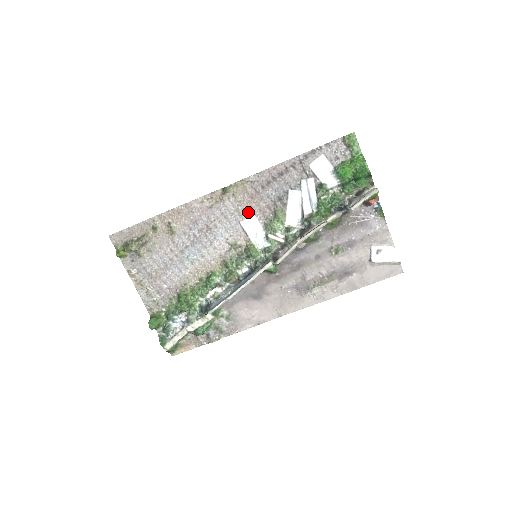
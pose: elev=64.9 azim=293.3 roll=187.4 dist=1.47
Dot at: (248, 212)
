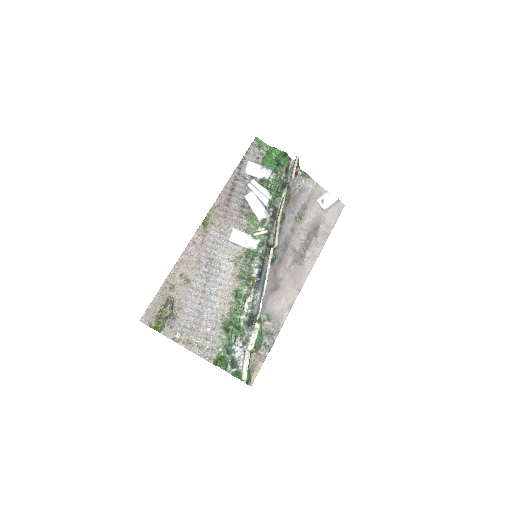
Dot at: (229, 229)
